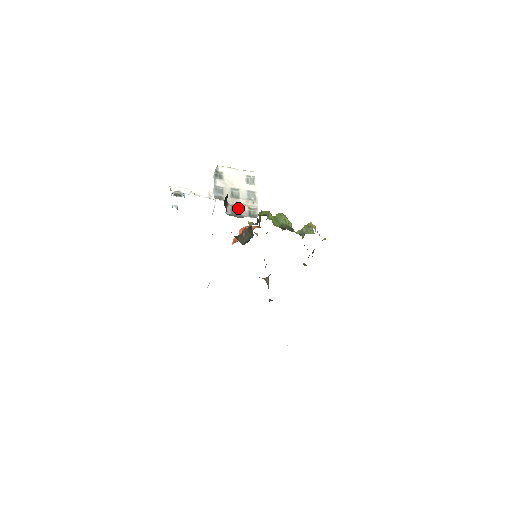
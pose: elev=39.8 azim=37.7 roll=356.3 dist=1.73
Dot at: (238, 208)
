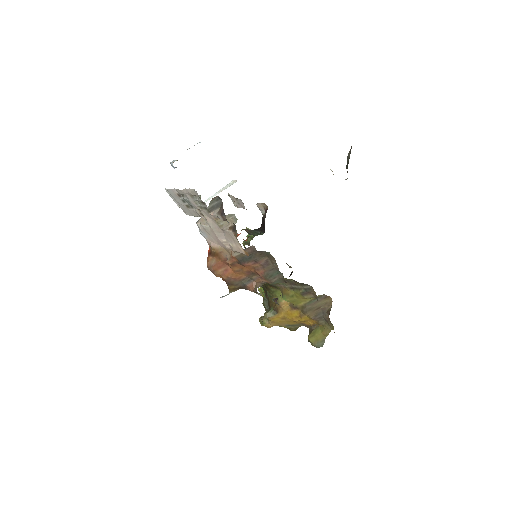
Dot at: occluded
